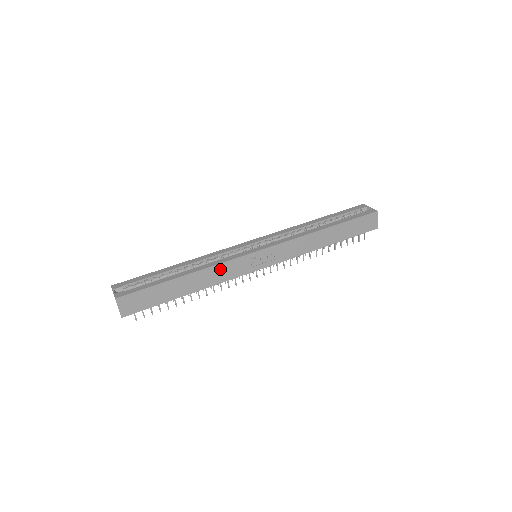
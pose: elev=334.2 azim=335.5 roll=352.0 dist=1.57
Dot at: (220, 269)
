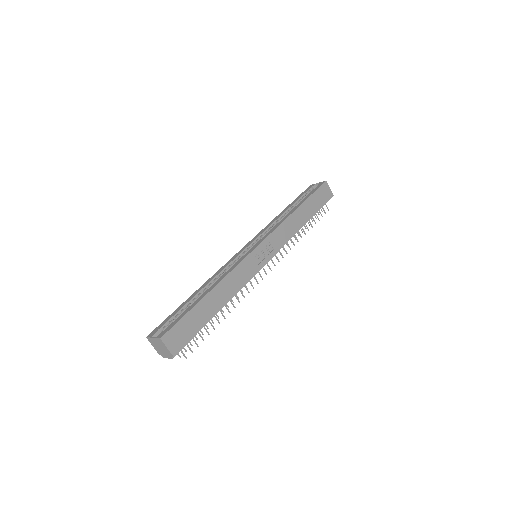
Dot at: (235, 274)
